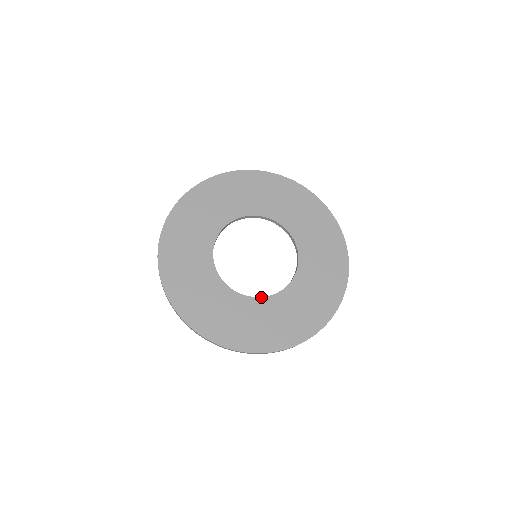
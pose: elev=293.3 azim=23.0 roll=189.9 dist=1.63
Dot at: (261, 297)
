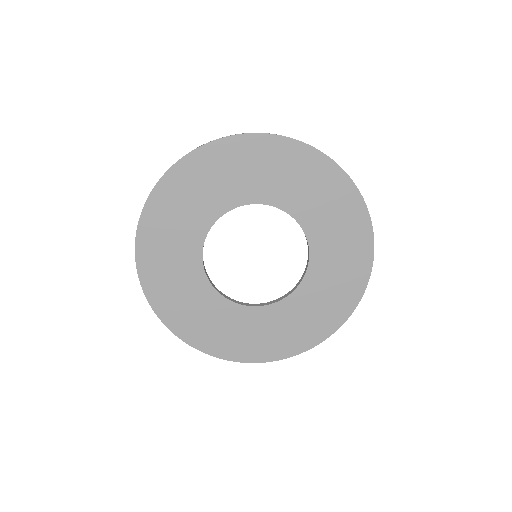
Dot at: (264, 306)
